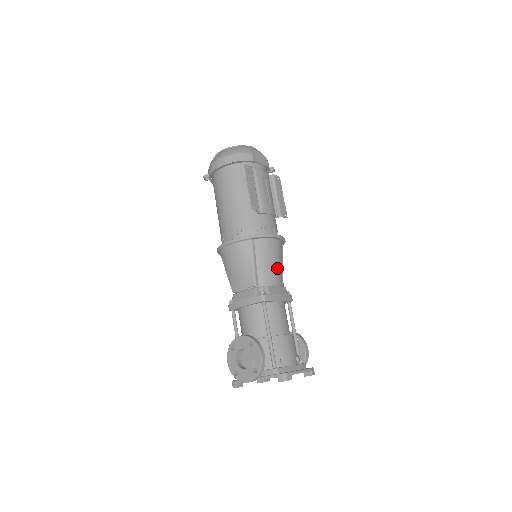
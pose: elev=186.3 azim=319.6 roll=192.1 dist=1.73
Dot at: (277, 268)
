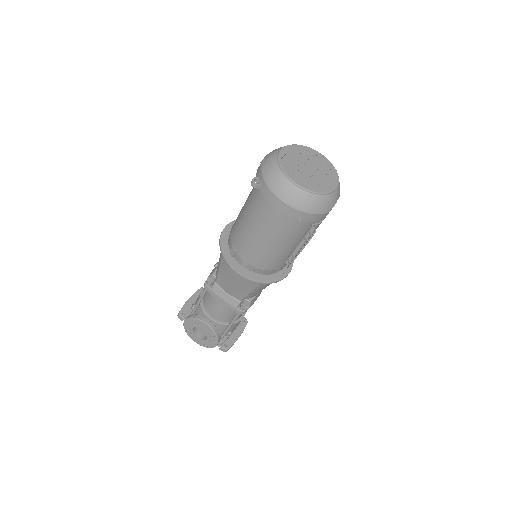
Dot at: occluded
